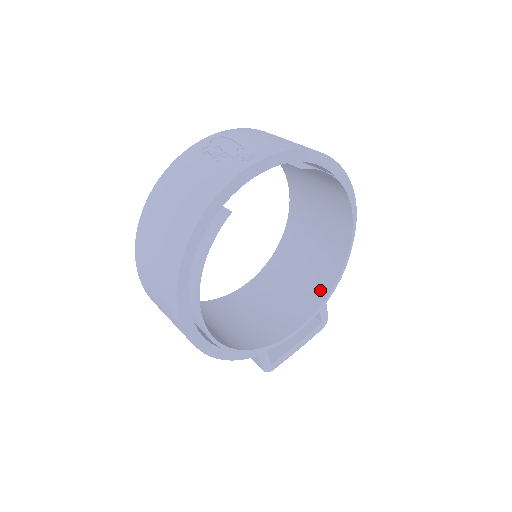
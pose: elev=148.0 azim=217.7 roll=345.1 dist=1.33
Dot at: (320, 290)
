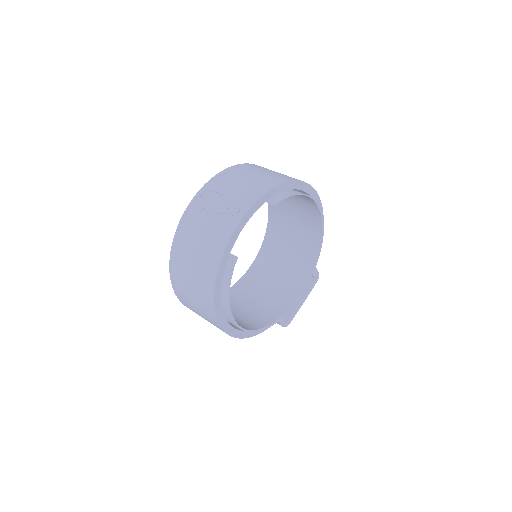
Dot at: (308, 260)
